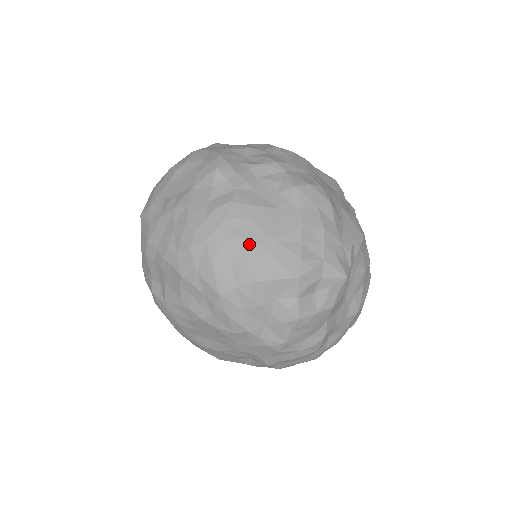
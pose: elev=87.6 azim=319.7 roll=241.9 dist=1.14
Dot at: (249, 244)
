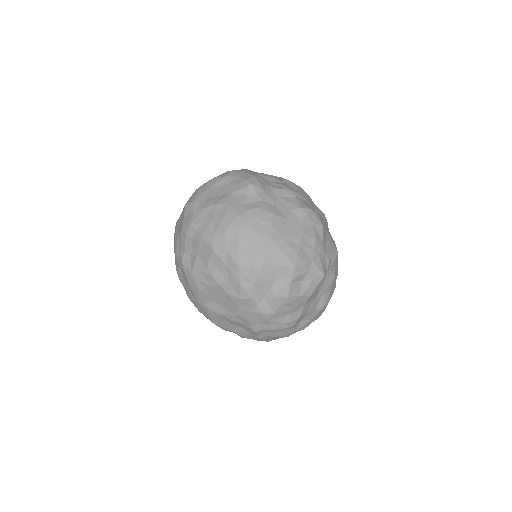
Dot at: (266, 238)
